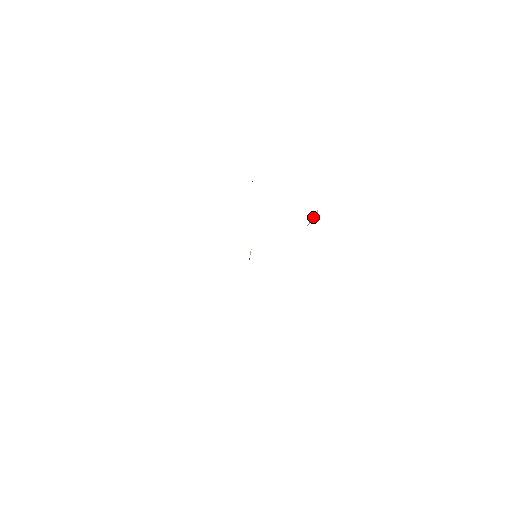
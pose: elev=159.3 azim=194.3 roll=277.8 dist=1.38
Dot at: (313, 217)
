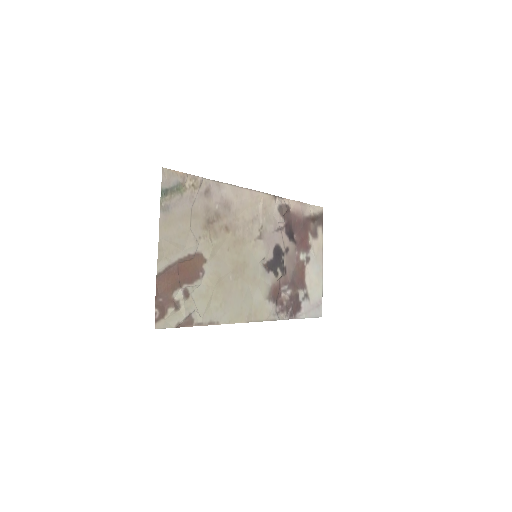
Dot at: (179, 178)
